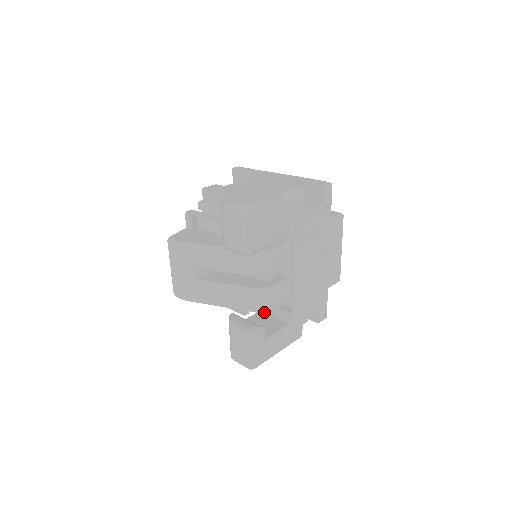
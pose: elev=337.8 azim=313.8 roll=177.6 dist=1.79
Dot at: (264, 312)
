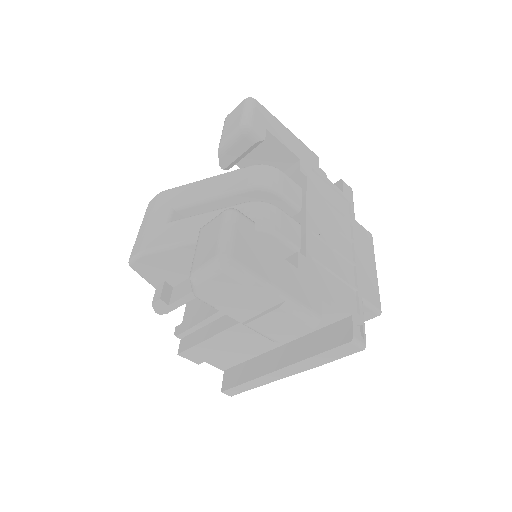
Dot at: occluded
